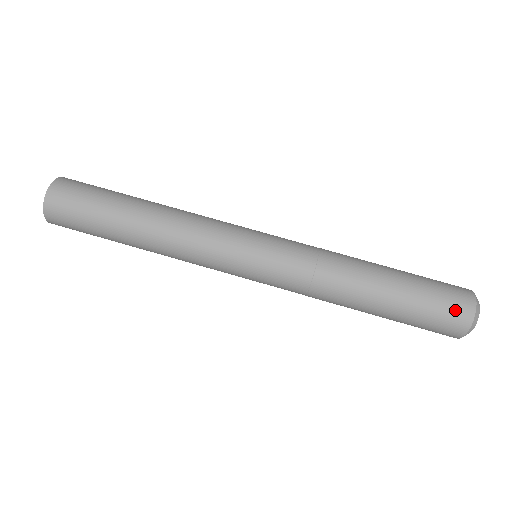
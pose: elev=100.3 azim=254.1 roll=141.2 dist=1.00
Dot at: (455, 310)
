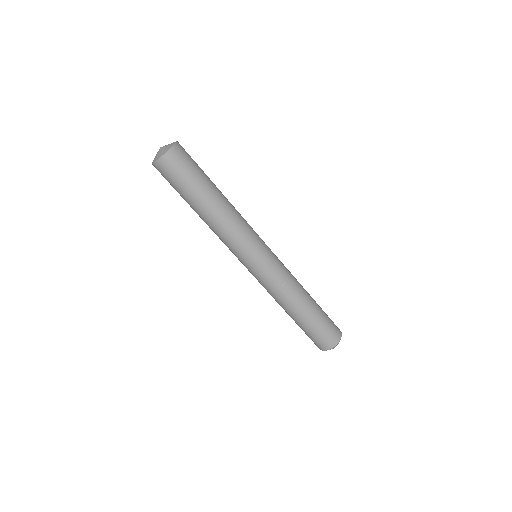
Dot at: (323, 343)
